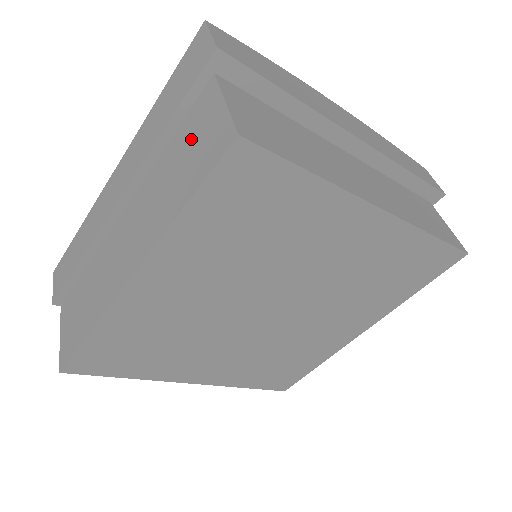
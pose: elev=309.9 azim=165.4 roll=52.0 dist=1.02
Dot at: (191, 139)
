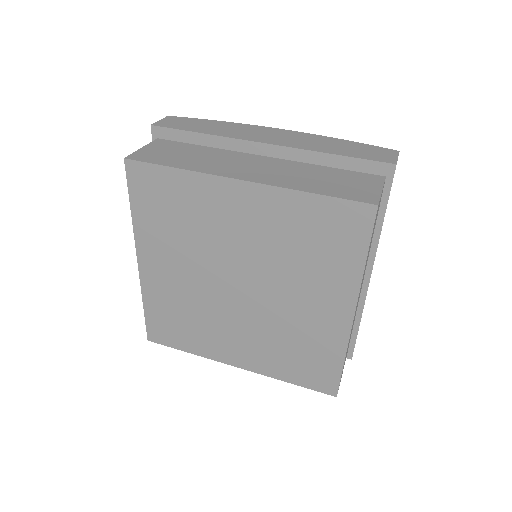
Dot at: occluded
